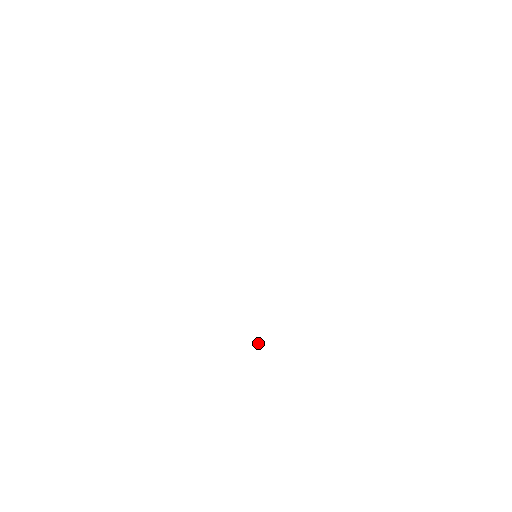
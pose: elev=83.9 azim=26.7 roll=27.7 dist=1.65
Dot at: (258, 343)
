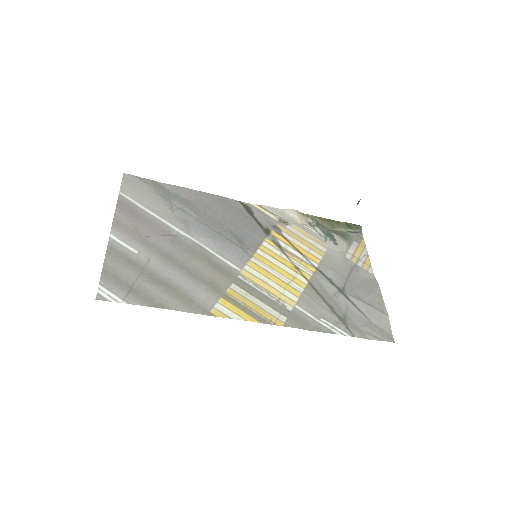
Dot at: (357, 204)
